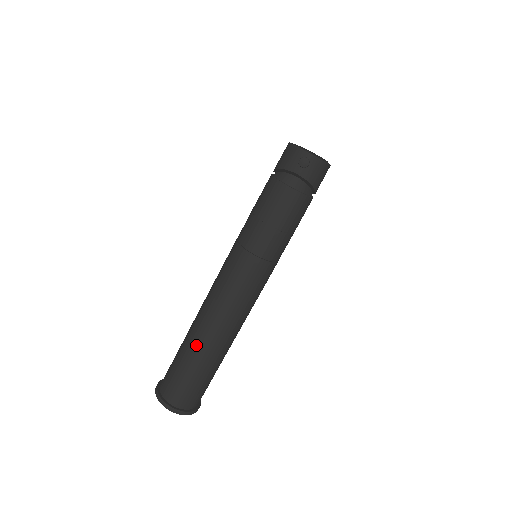
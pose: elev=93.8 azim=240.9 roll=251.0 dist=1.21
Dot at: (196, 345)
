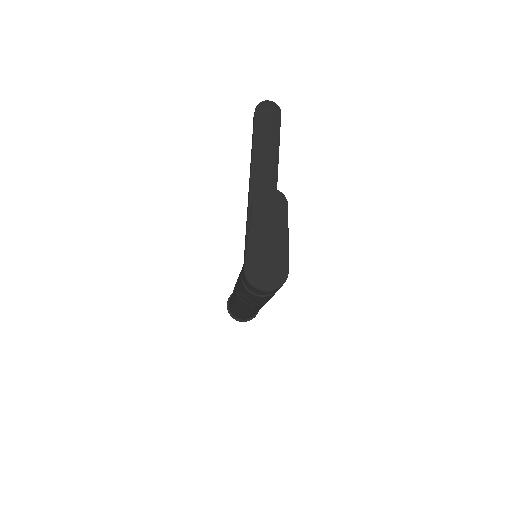
Dot at: (241, 314)
